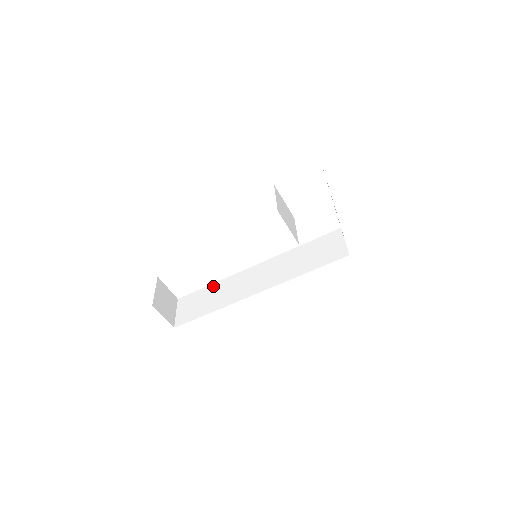
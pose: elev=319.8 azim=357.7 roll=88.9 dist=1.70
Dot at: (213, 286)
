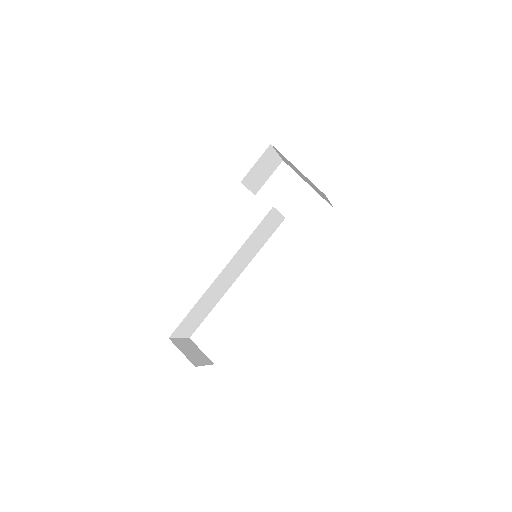
Dot at: occluded
